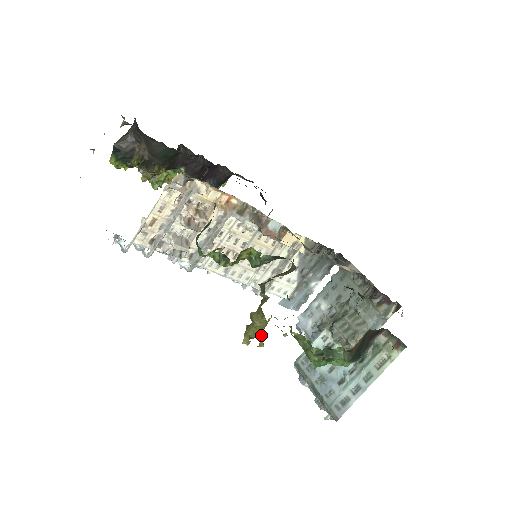
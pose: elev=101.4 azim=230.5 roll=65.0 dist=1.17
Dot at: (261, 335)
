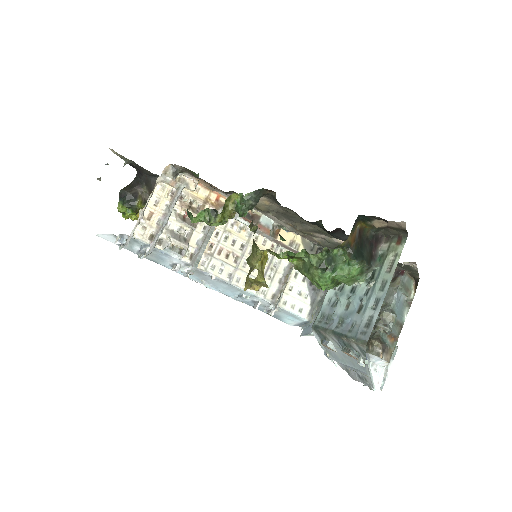
Dot at: (259, 269)
